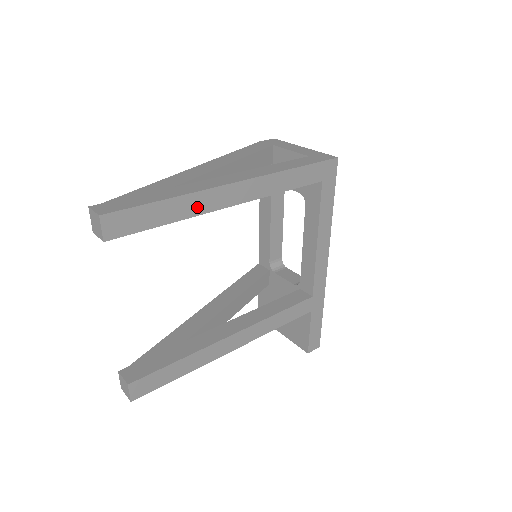
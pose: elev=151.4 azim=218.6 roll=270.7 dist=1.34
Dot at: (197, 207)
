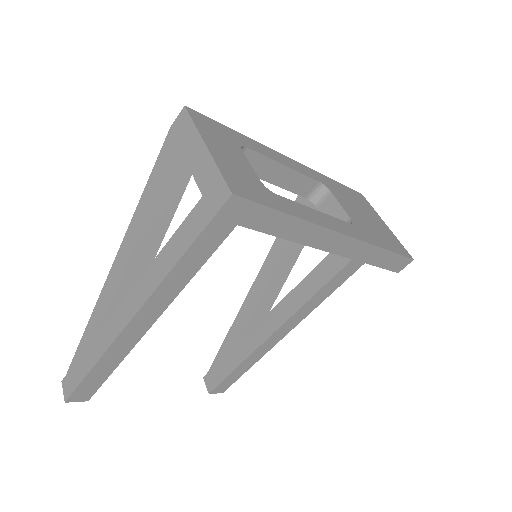
Dot at: (122, 350)
